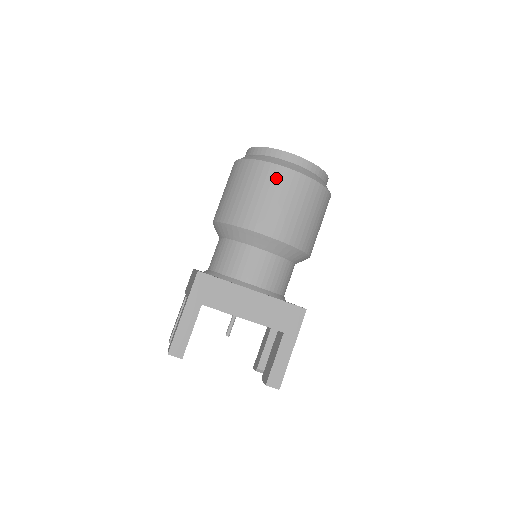
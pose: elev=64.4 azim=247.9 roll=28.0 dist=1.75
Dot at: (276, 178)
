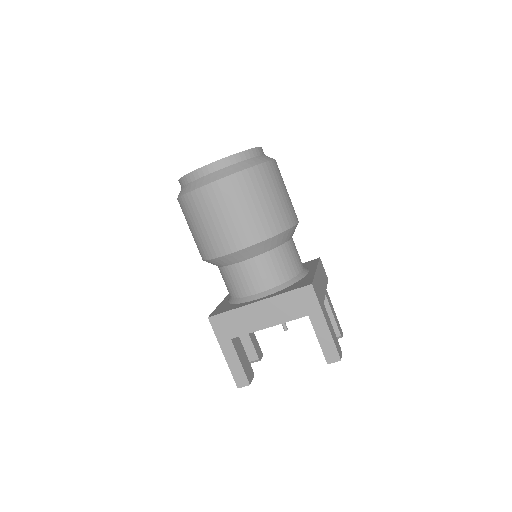
Dot at: (202, 202)
